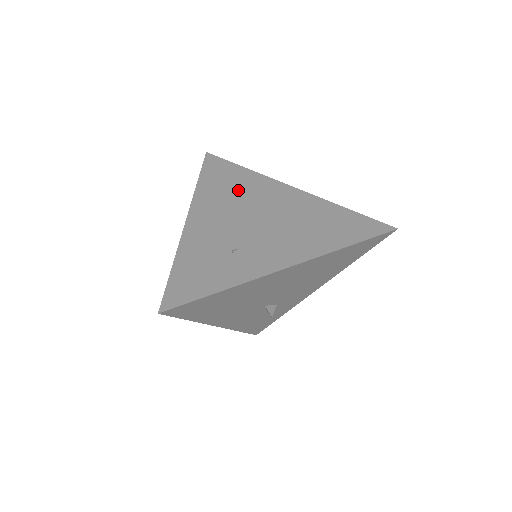
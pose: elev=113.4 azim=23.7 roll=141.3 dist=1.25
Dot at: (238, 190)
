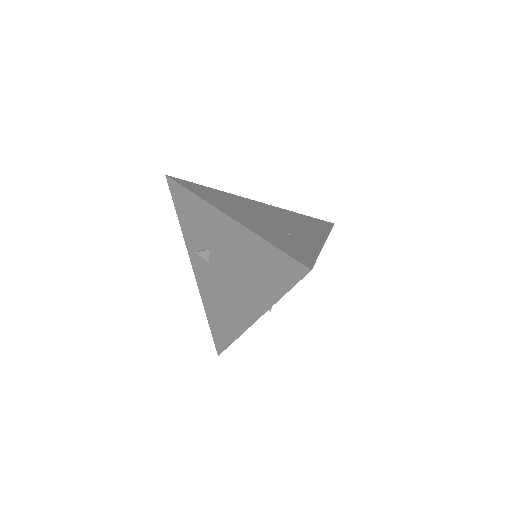
Dot at: (230, 200)
